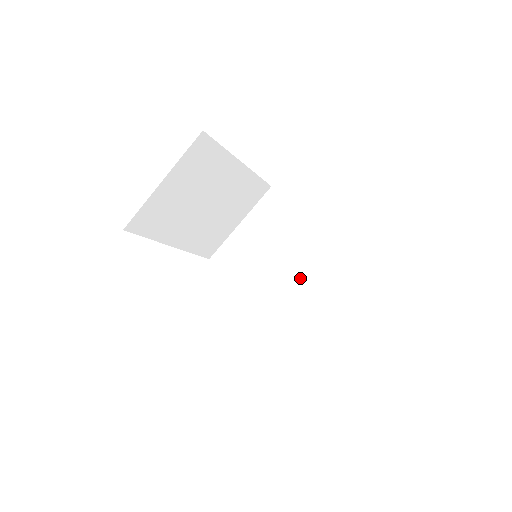
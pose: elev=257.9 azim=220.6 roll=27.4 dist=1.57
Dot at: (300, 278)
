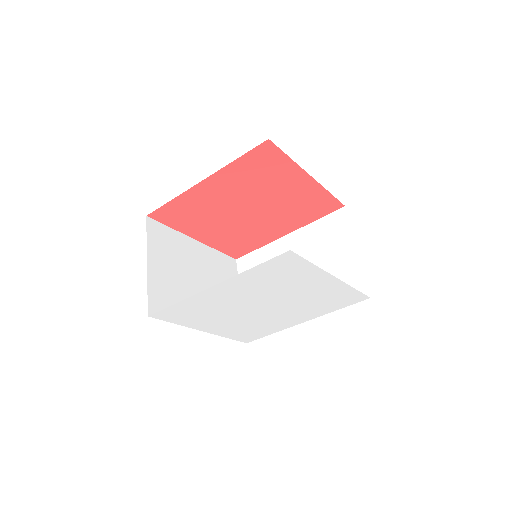
Dot at: occluded
